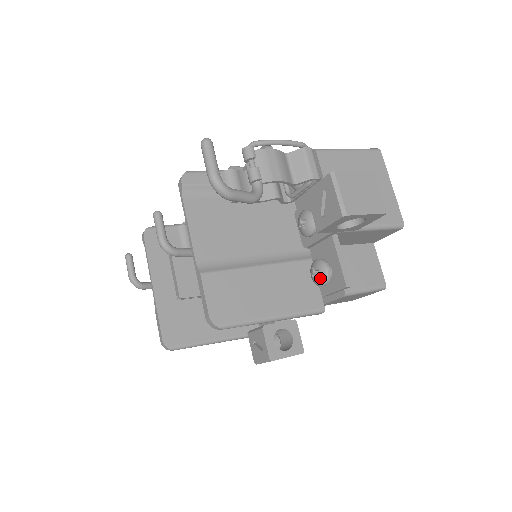
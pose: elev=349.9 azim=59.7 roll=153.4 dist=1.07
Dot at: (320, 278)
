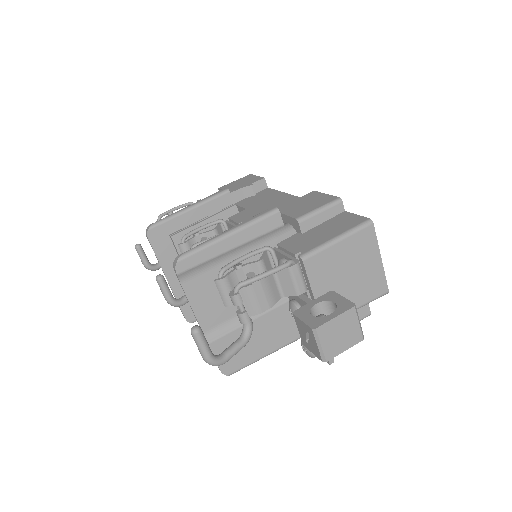
Dot at: (308, 355)
